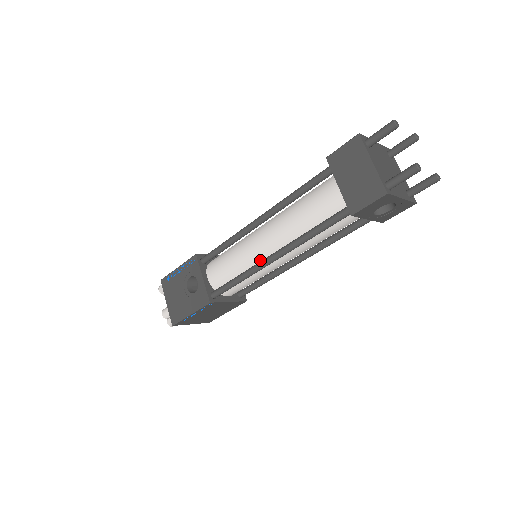
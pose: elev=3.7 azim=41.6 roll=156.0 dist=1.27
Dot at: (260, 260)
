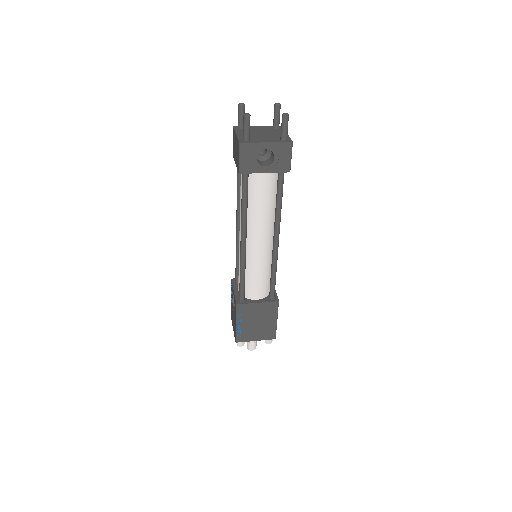
Dot at: occluded
